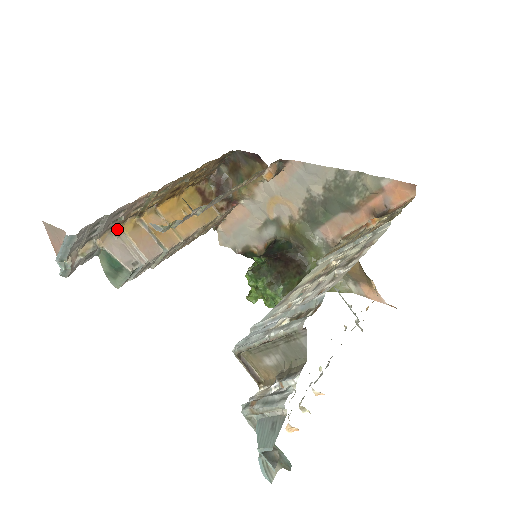
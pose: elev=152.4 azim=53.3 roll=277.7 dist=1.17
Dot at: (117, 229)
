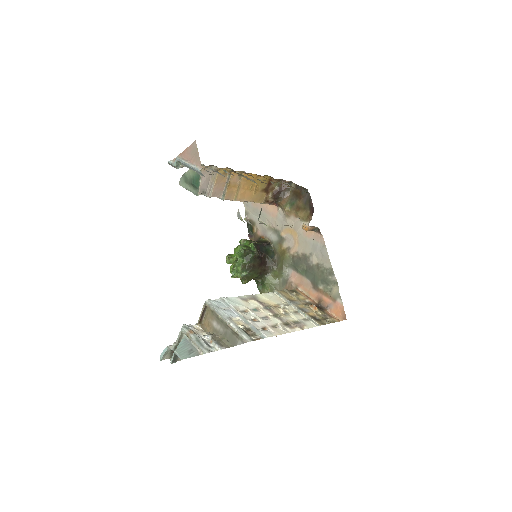
Dot at: (217, 168)
